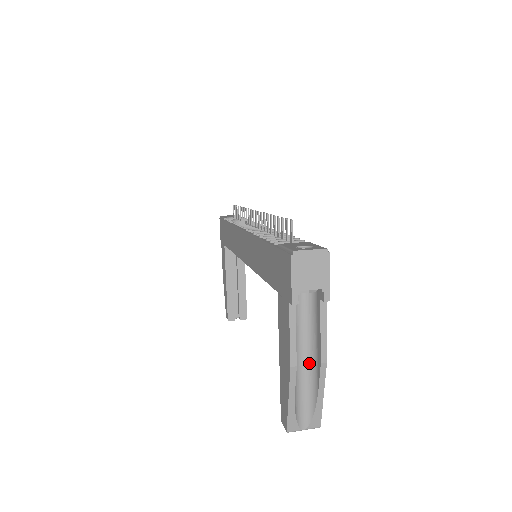
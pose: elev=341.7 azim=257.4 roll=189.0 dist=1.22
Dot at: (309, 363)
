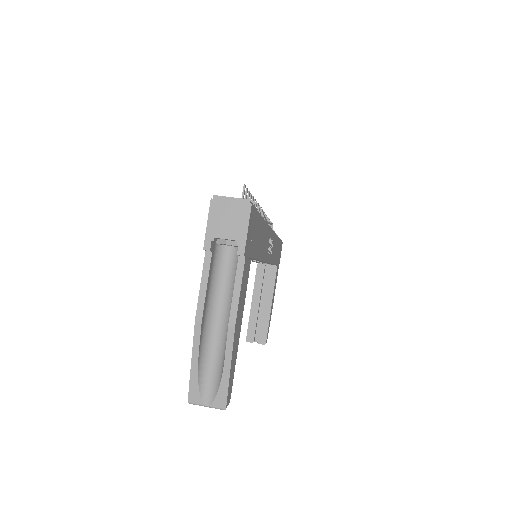
Dot at: (224, 330)
